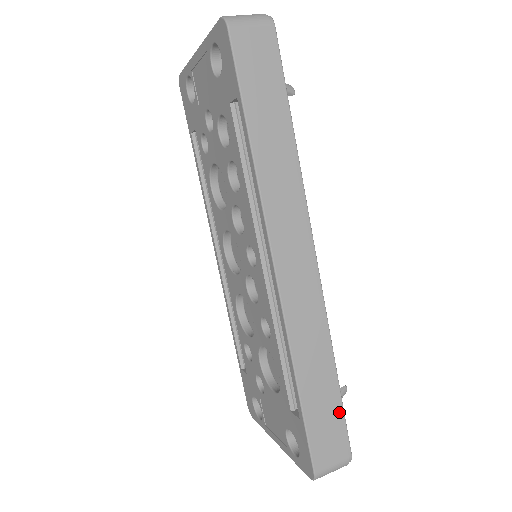
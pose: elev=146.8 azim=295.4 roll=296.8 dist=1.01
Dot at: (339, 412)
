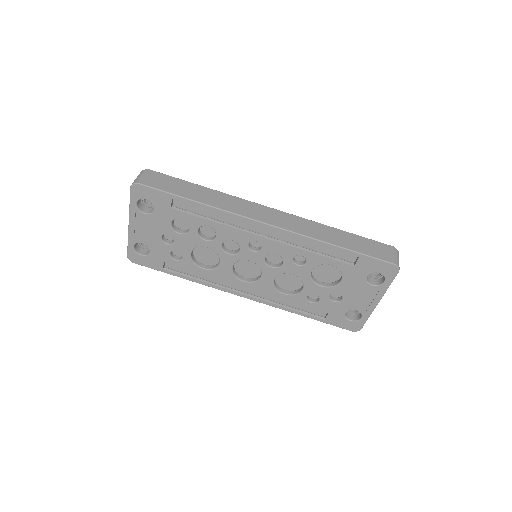
Dot at: (364, 239)
